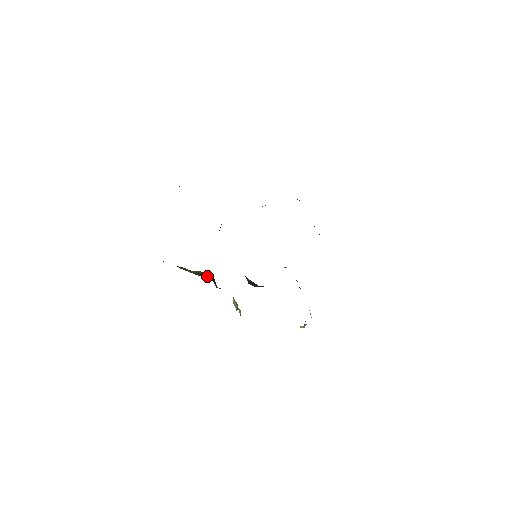
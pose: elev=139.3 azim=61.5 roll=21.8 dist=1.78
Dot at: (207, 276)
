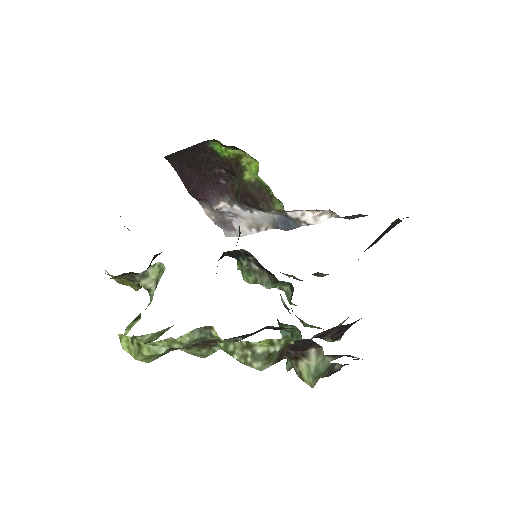
Dot at: occluded
